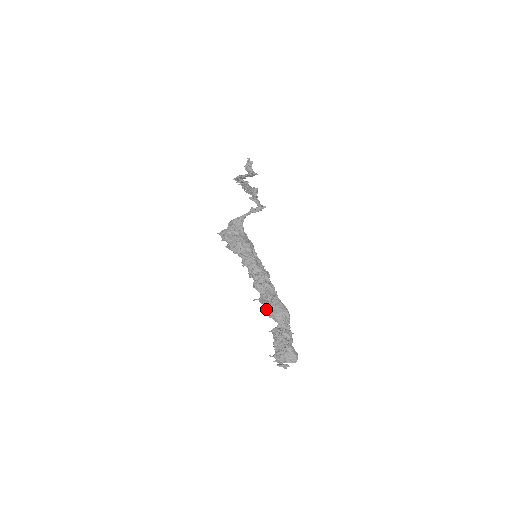
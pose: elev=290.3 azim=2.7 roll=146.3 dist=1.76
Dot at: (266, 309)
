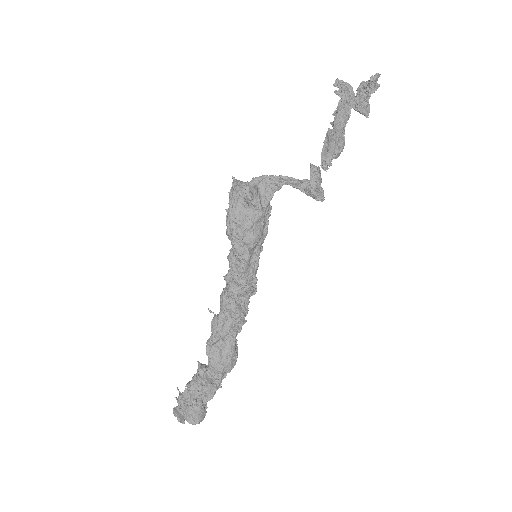
Dot at: (209, 342)
